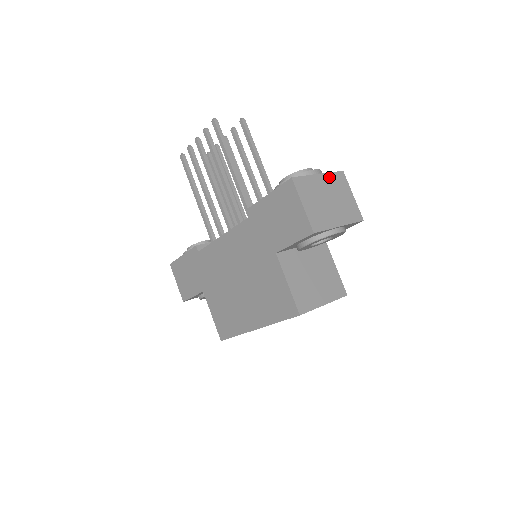
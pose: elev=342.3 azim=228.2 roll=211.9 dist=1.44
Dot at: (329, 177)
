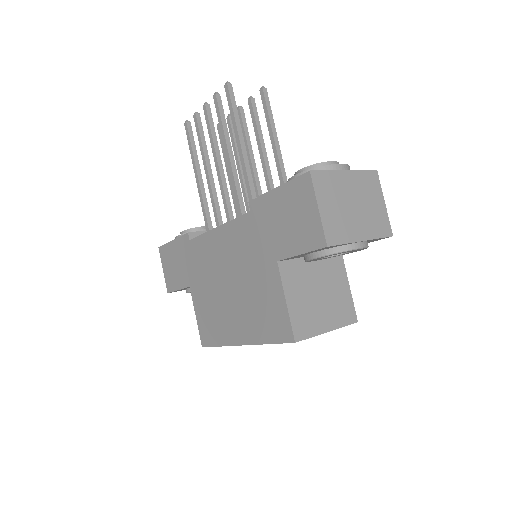
Dot at: (358, 176)
